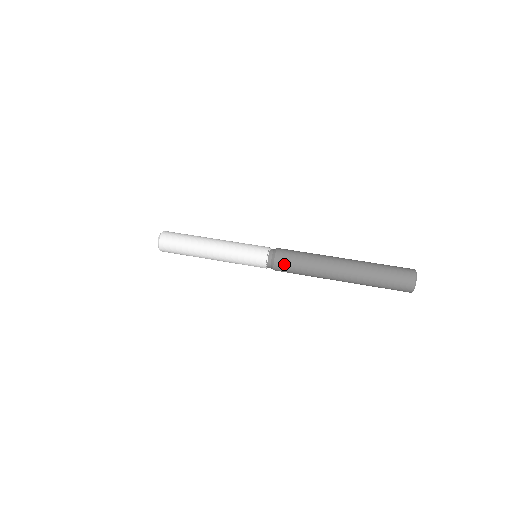
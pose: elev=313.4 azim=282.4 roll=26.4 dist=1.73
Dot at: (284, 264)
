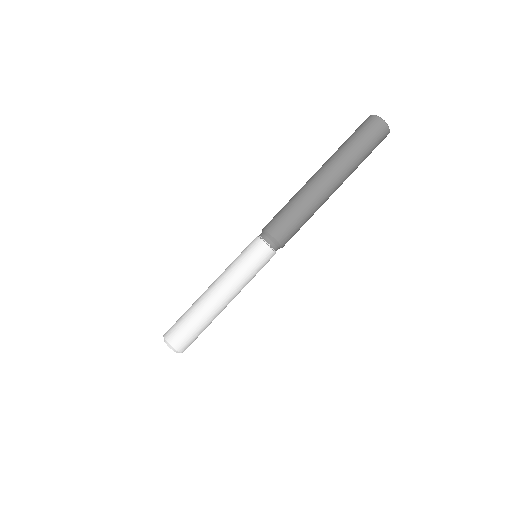
Dot at: (288, 235)
